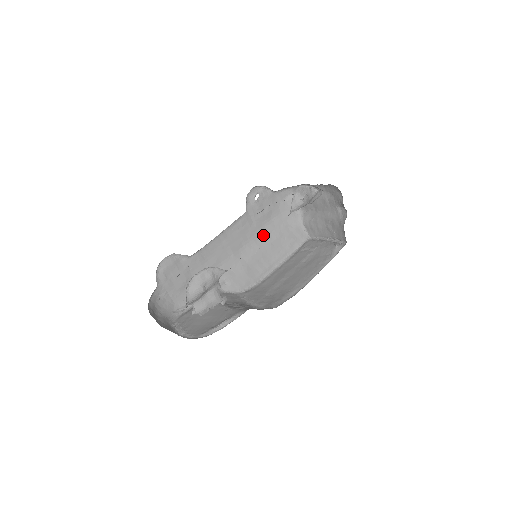
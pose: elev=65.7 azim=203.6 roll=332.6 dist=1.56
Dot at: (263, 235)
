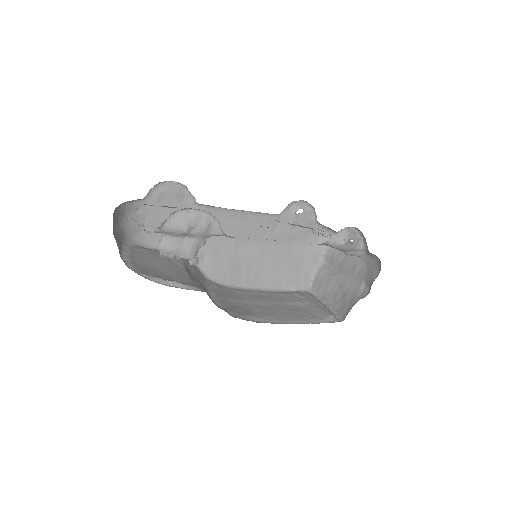
Dot at: (274, 250)
